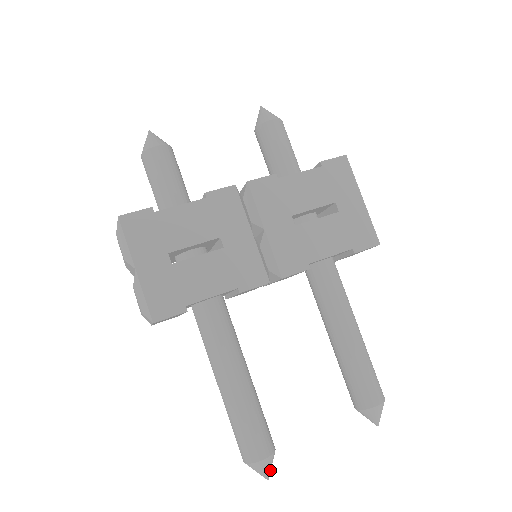
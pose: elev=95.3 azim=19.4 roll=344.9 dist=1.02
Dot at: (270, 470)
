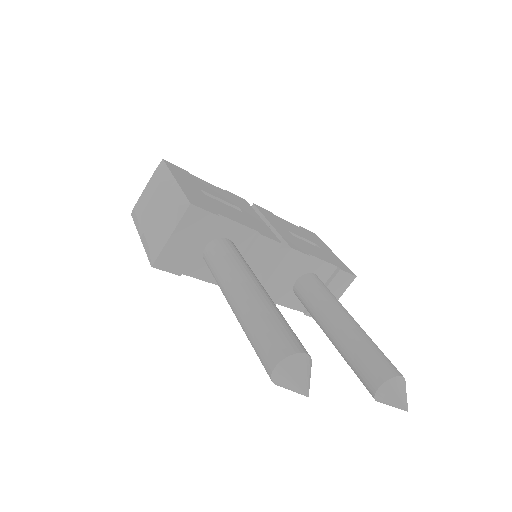
Dot at: (309, 383)
